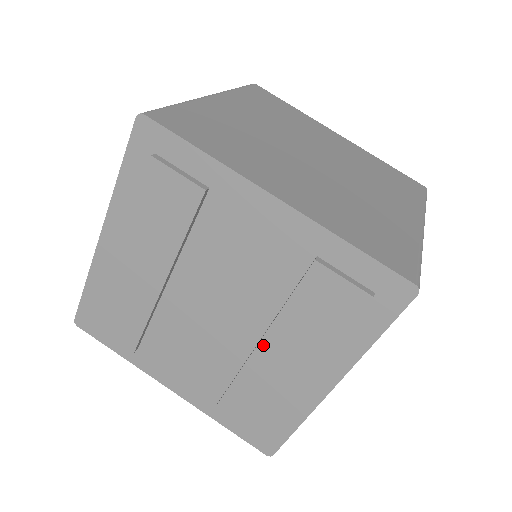
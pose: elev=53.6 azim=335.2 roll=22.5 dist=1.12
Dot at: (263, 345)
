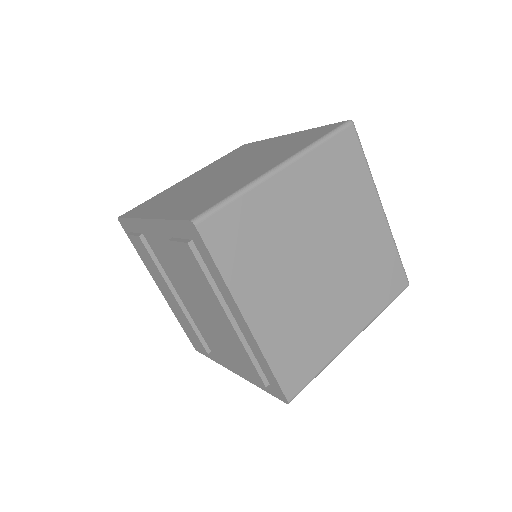
Dot at: (209, 311)
